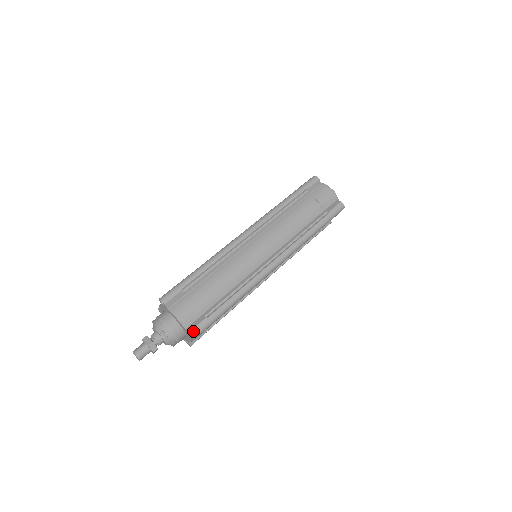
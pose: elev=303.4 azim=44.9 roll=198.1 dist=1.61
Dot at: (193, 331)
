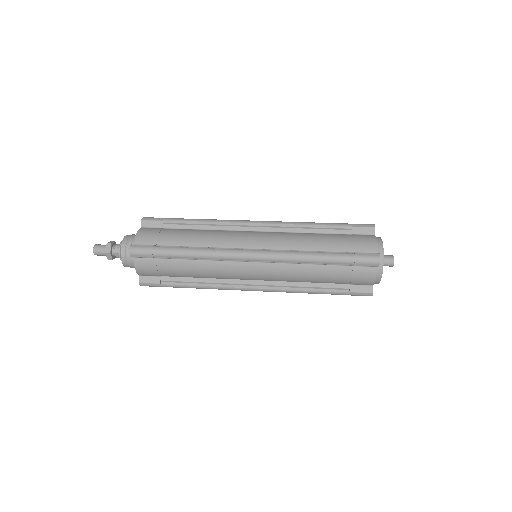
Dot at: (134, 246)
